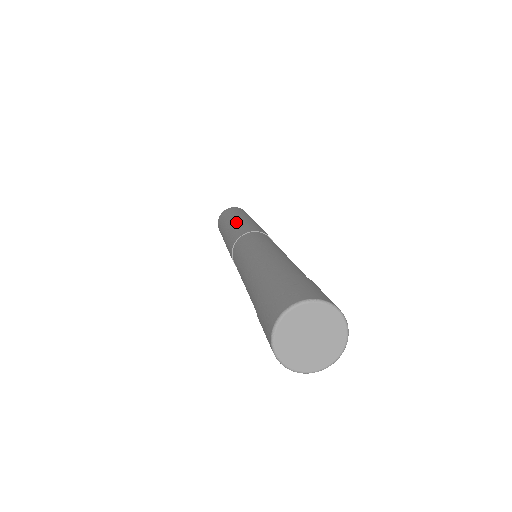
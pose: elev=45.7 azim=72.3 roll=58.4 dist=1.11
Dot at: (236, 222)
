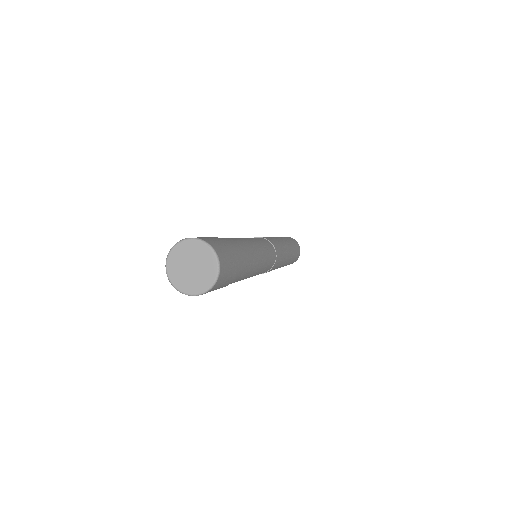
Dot at: occluded
